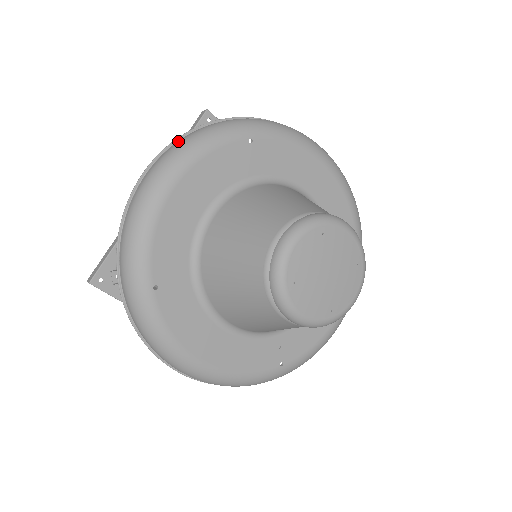
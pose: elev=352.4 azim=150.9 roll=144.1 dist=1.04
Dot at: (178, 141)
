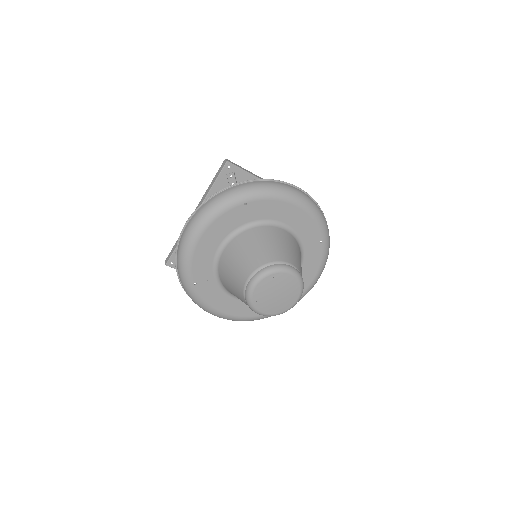
Dot at: (203, 205)
